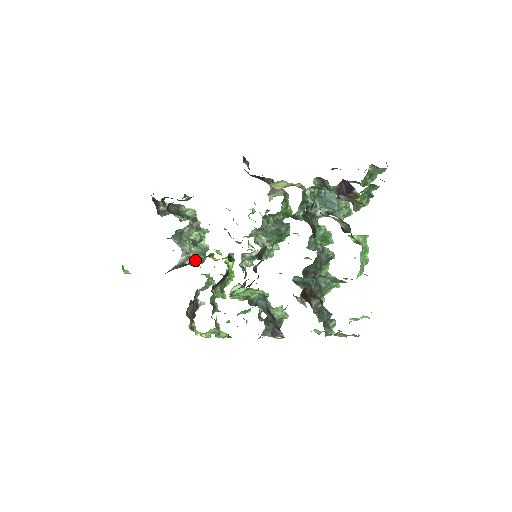
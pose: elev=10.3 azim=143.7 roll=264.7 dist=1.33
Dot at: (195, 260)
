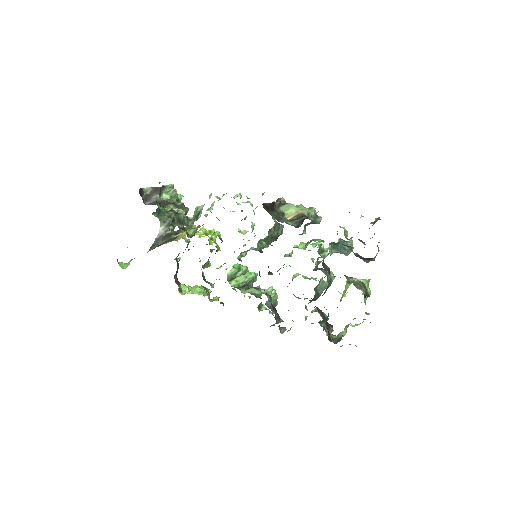
Dot at: (171, 225)
